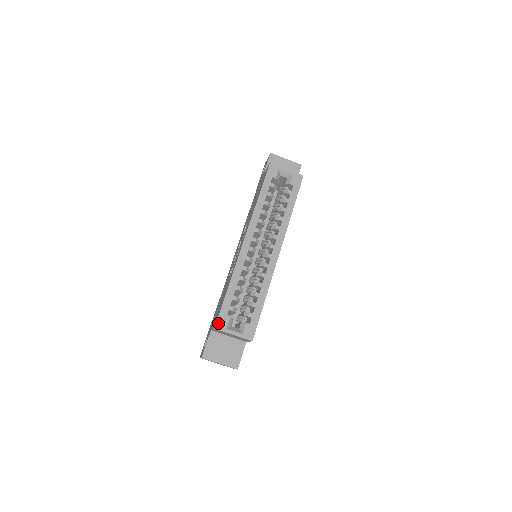
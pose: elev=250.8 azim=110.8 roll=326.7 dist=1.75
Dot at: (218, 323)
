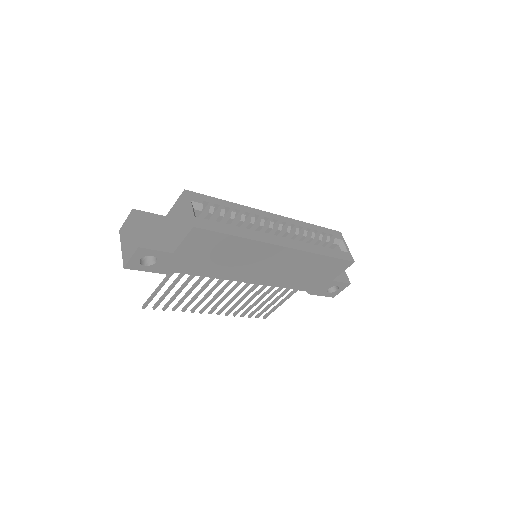
Dot at: (192, 193)
